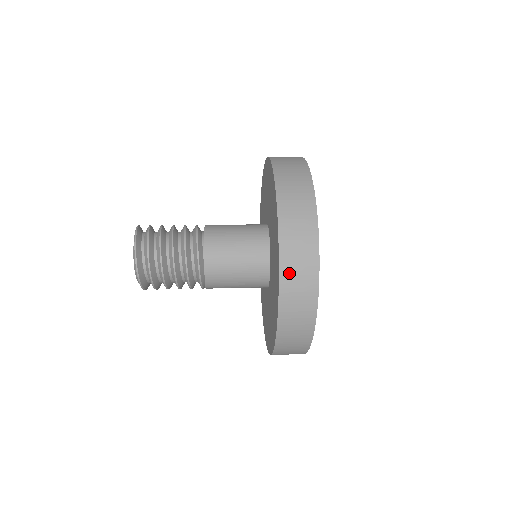
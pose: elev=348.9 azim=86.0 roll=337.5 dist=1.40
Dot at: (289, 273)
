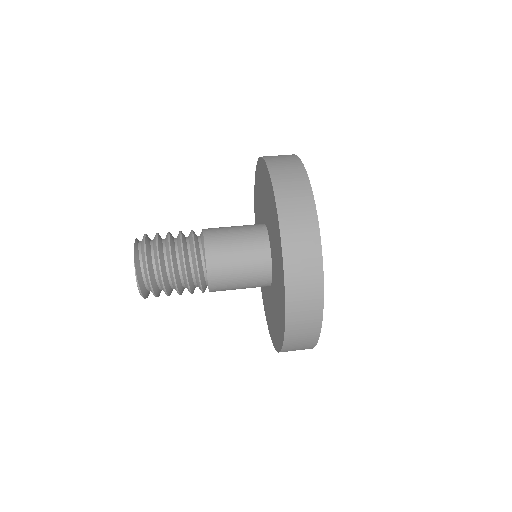
Dot at: occluded
